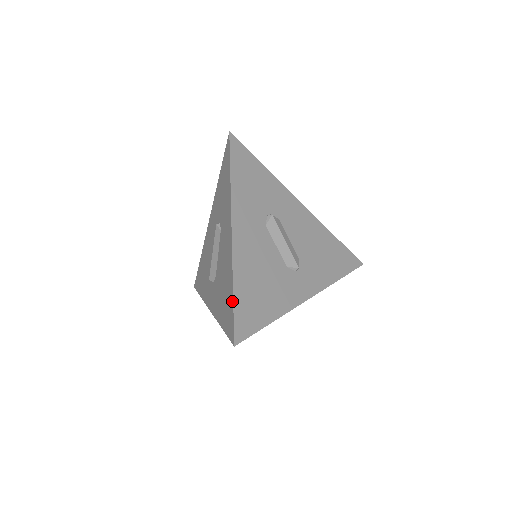
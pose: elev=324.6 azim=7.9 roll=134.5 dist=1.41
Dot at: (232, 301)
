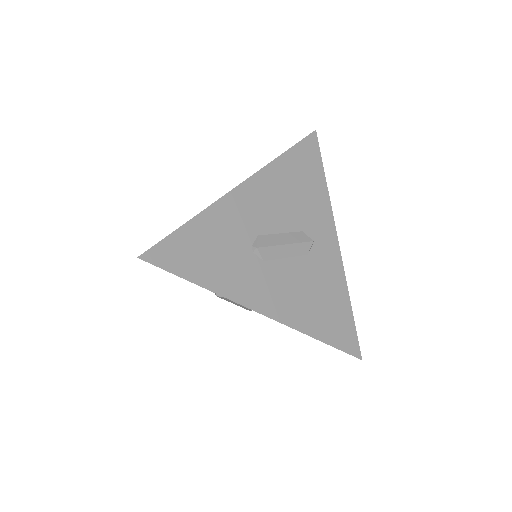
Dot at: occluded
